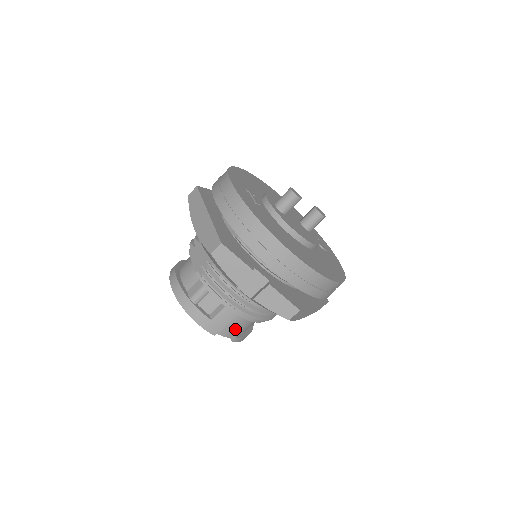
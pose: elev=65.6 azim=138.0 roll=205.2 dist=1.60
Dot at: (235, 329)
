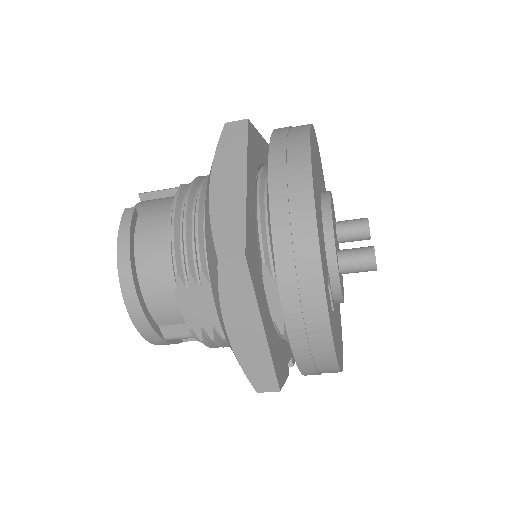
Dot at: occluded
